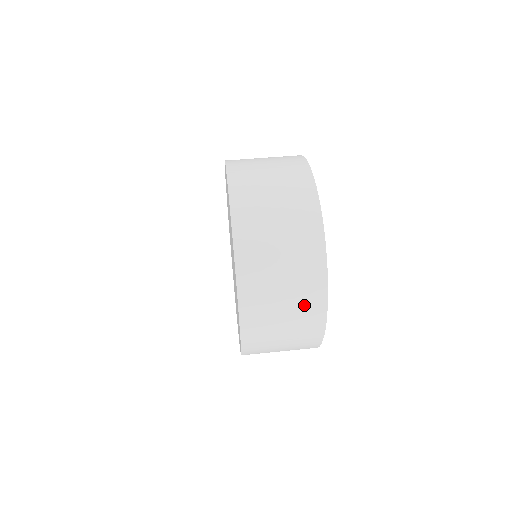
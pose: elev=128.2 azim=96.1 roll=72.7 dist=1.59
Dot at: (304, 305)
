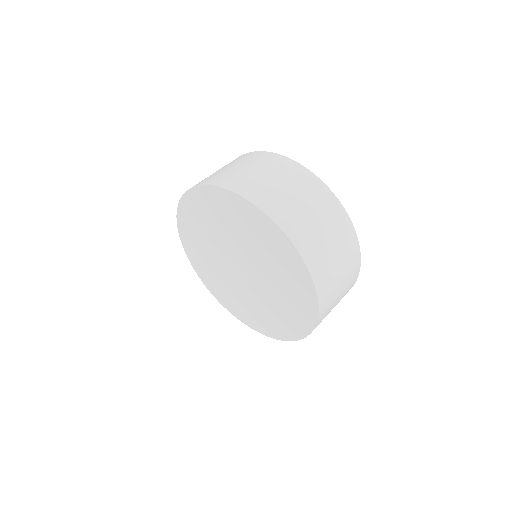
Dot at: (334, 221)
